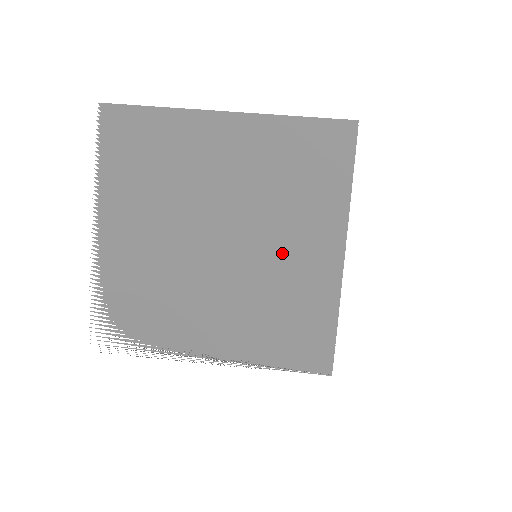
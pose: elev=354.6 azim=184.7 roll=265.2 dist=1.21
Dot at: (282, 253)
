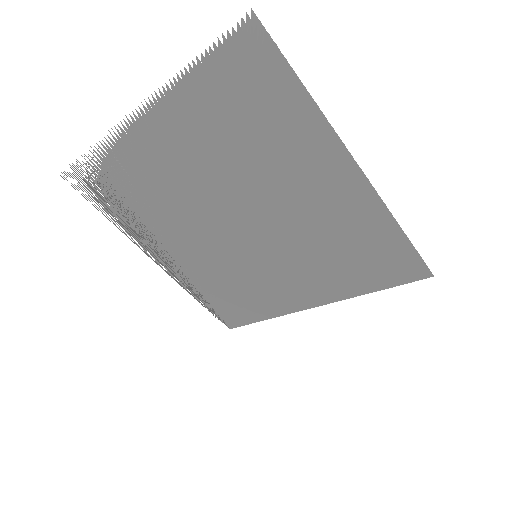
Dot at: (276, 272)
